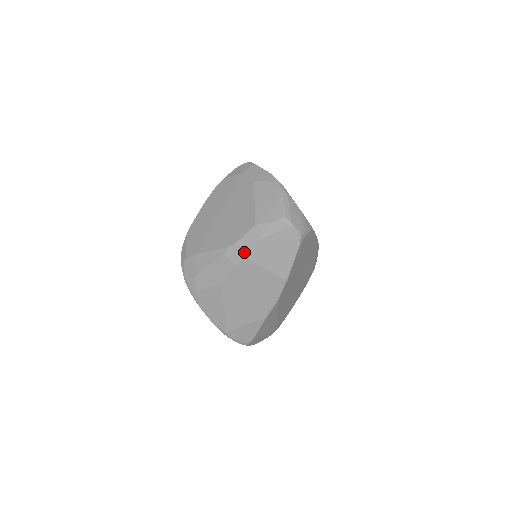
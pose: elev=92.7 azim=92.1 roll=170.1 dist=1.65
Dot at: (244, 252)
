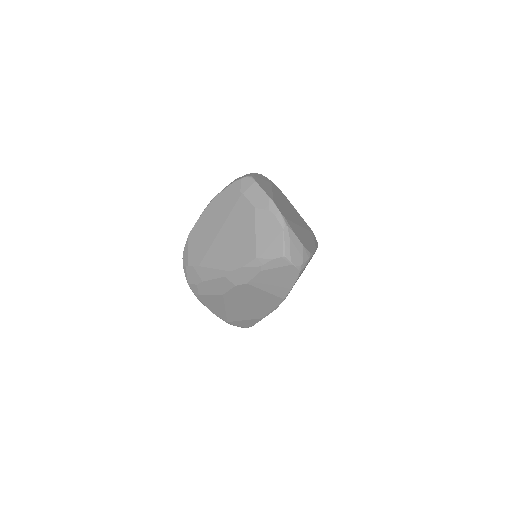
Dot at: (244, 278)
